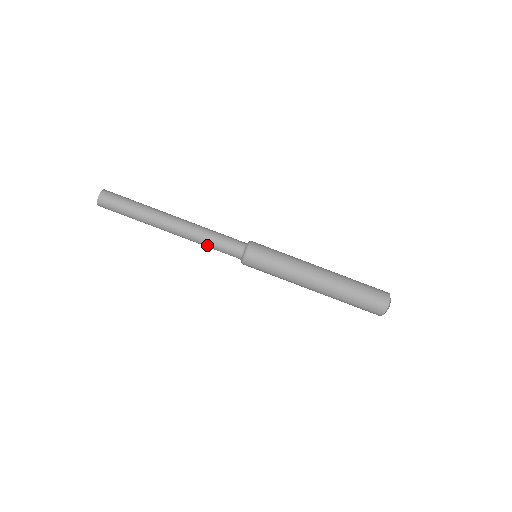
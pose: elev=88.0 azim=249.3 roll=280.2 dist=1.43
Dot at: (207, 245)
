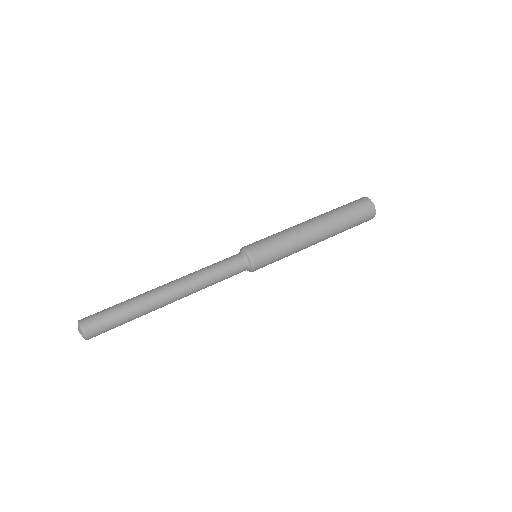
Dot at: (212, 277)
